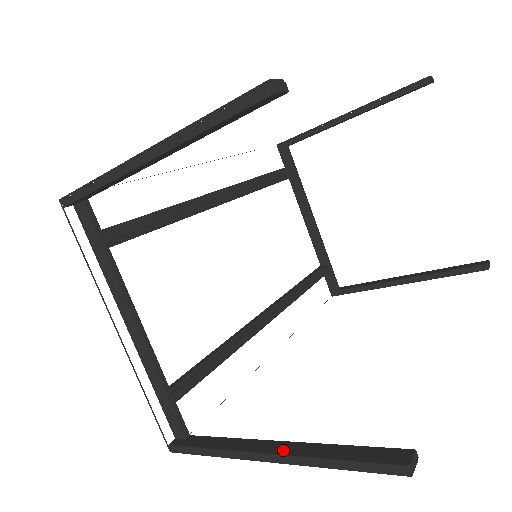
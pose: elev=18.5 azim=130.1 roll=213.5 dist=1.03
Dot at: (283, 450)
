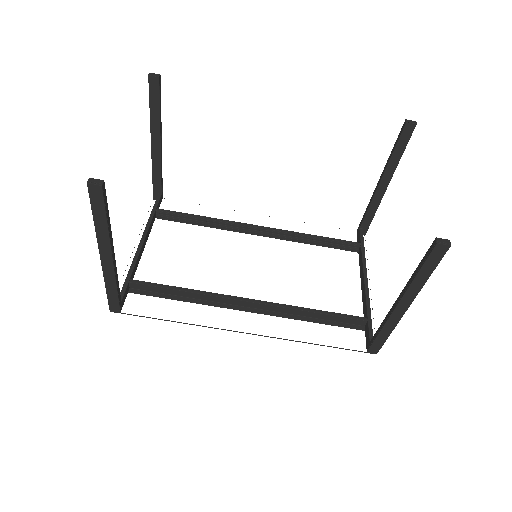
Dot at: occluded
